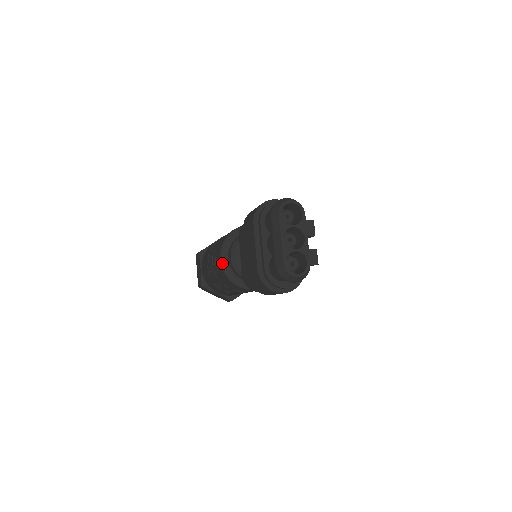
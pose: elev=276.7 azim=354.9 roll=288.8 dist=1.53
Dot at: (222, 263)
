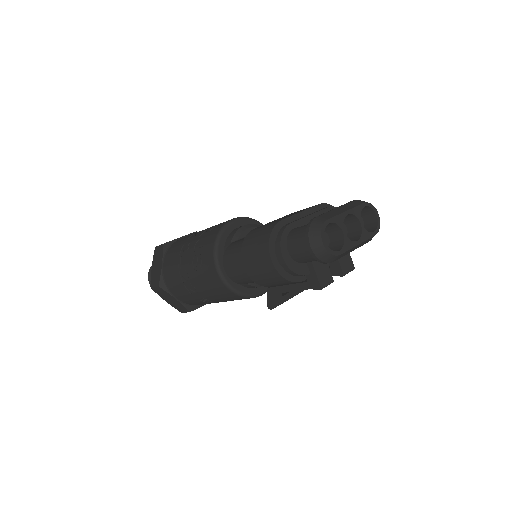
Dot at: (232, 221)
